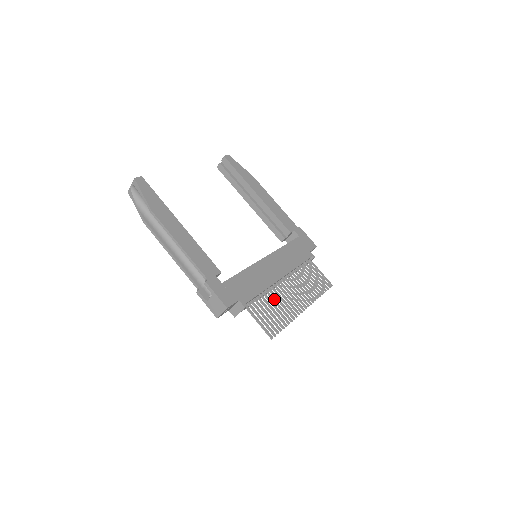
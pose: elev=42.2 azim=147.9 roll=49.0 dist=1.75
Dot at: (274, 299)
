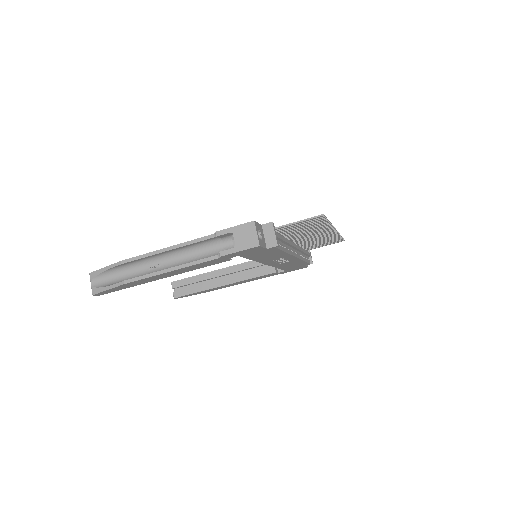
Dot at: (298, 232)
